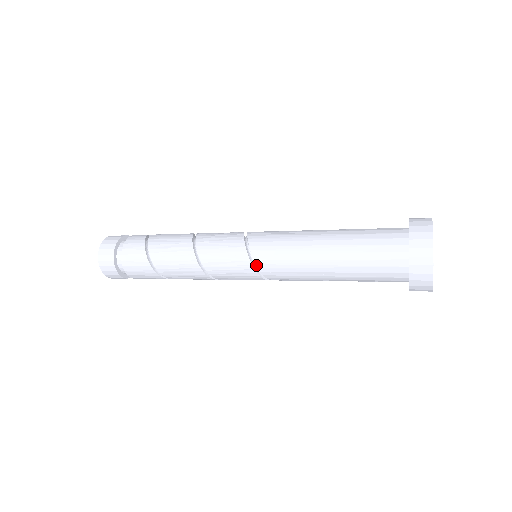
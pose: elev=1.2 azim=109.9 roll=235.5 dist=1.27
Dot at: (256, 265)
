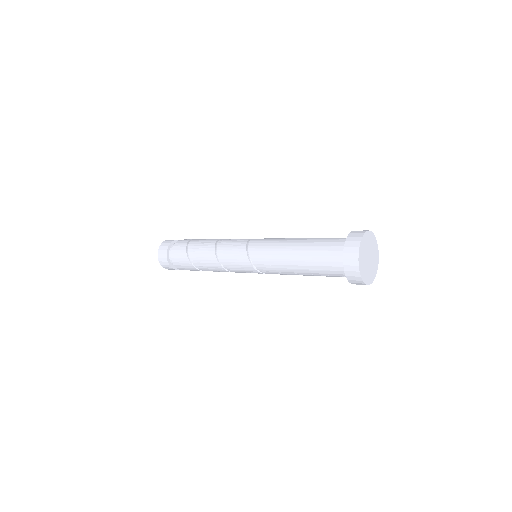
Dot at: (251, 259)
